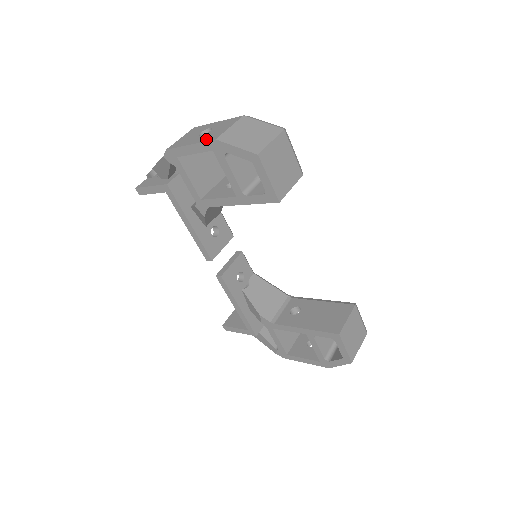
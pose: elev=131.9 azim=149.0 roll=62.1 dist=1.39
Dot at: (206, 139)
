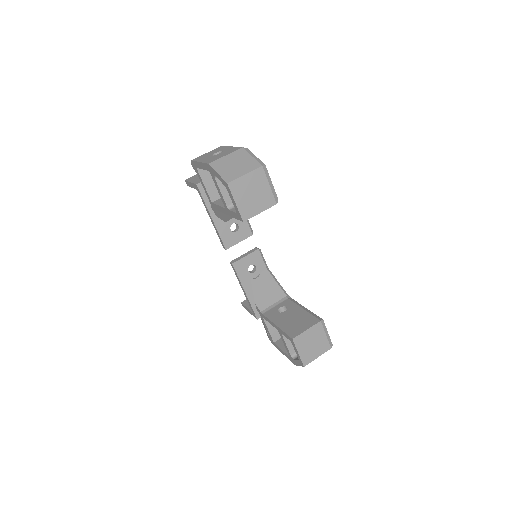
Dot at: (207, 161)
